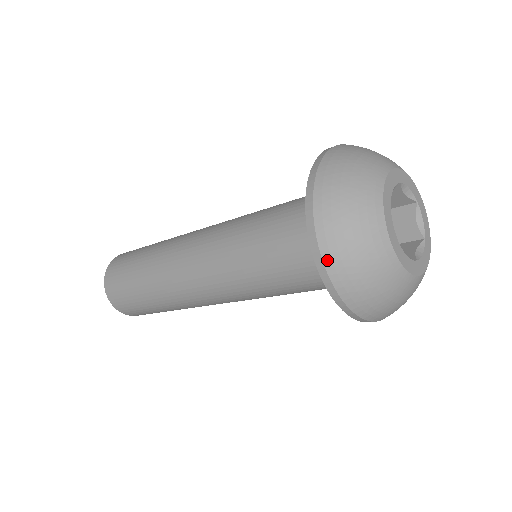
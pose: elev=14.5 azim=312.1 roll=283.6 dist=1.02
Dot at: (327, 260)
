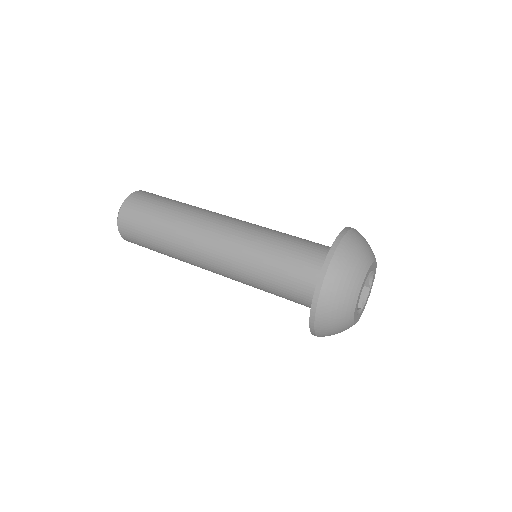
Dot at: (317, 330)
